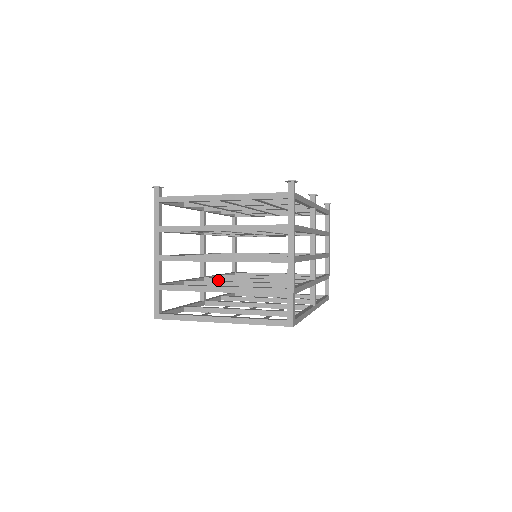
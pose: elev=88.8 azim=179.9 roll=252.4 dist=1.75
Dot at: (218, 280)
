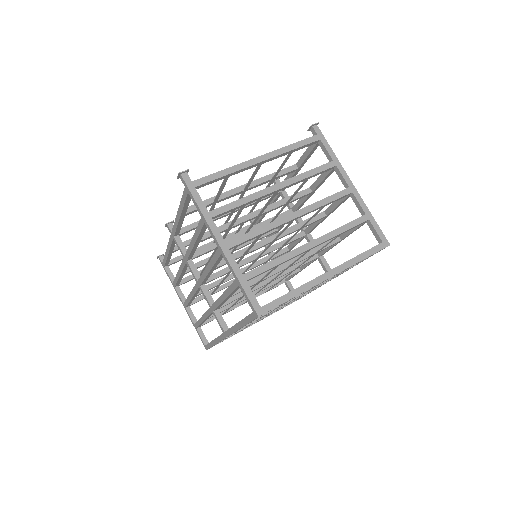
Dot at: (232, 299)
